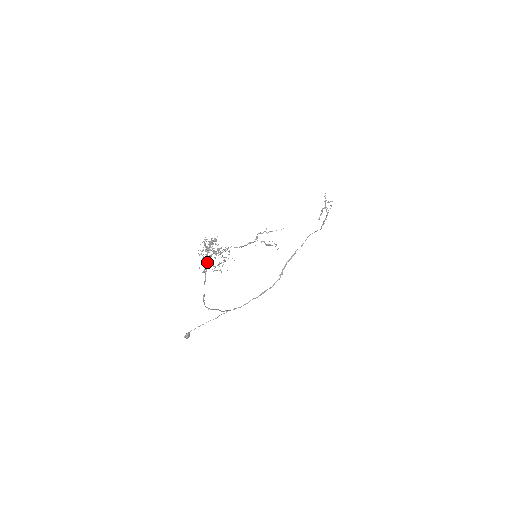
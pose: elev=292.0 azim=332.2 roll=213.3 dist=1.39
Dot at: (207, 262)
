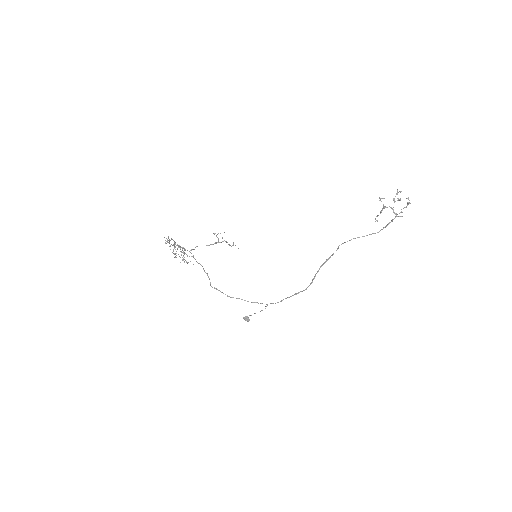
Dot at: (176, 255)
